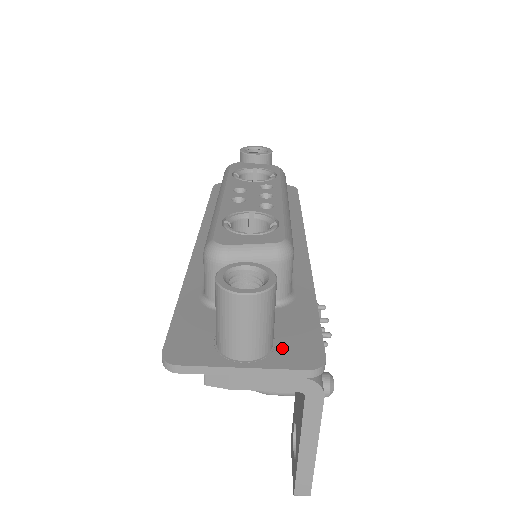
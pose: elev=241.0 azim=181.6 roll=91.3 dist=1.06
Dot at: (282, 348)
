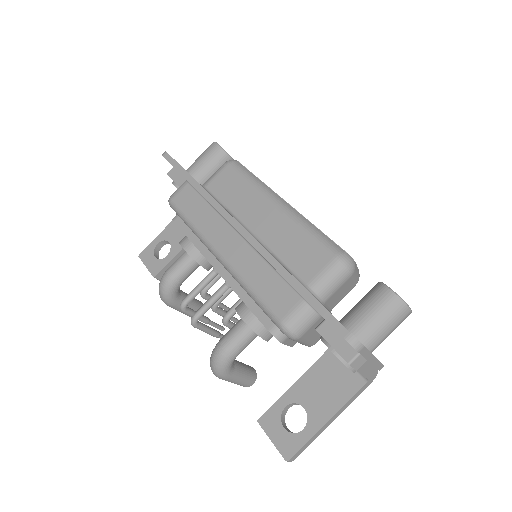
Dot at: occluded
